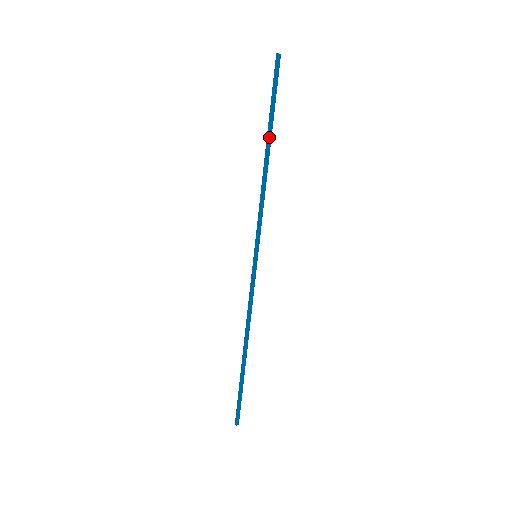
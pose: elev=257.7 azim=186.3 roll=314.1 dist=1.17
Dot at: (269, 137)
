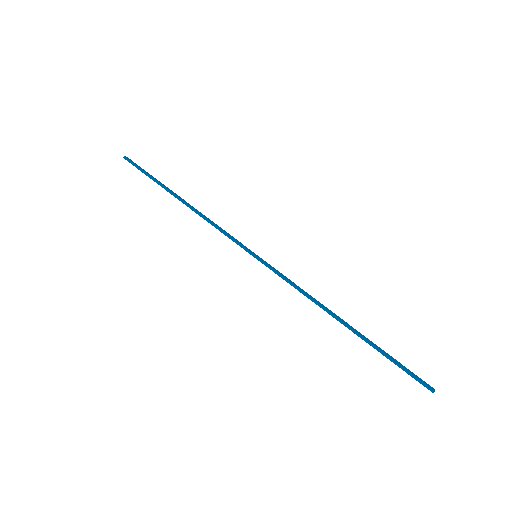
Dot at: (171, 192)
